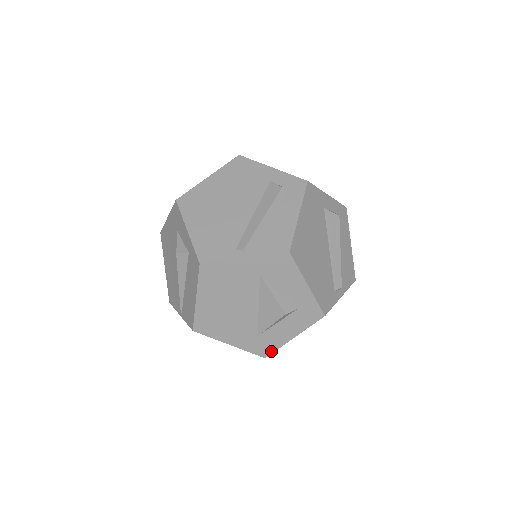
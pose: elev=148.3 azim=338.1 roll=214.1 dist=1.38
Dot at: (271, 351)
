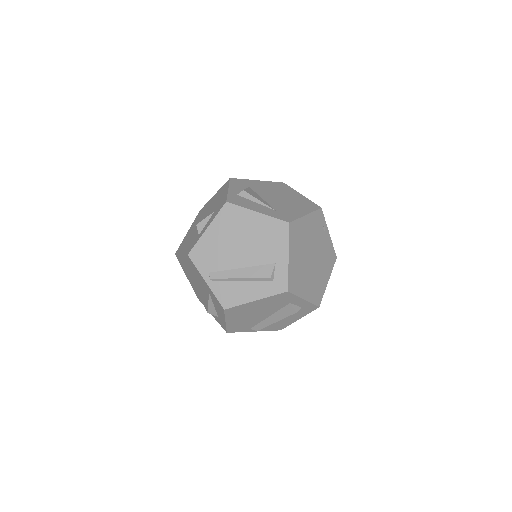
Dot at: (201, 302)
